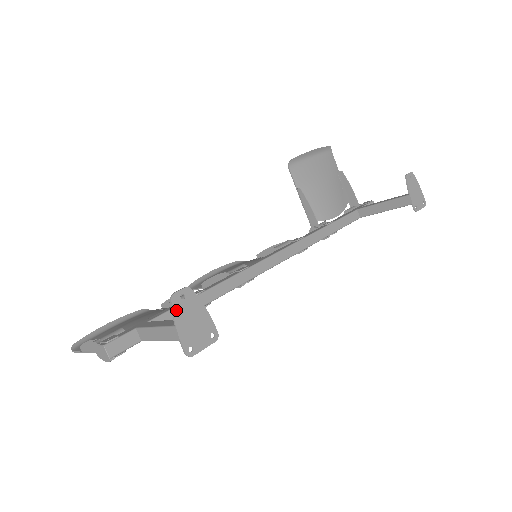
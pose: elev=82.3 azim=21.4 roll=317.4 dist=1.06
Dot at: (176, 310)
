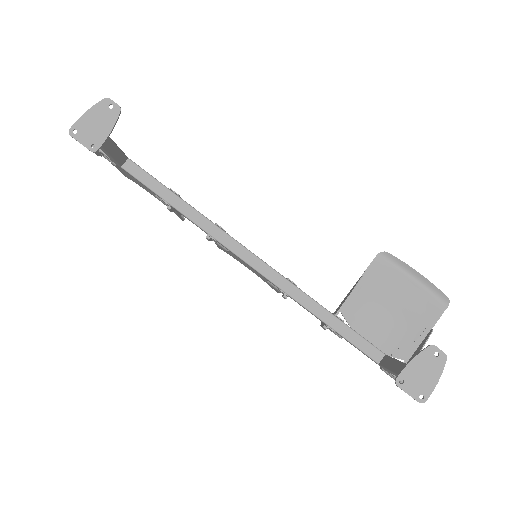
Dot at: (98, 106)
